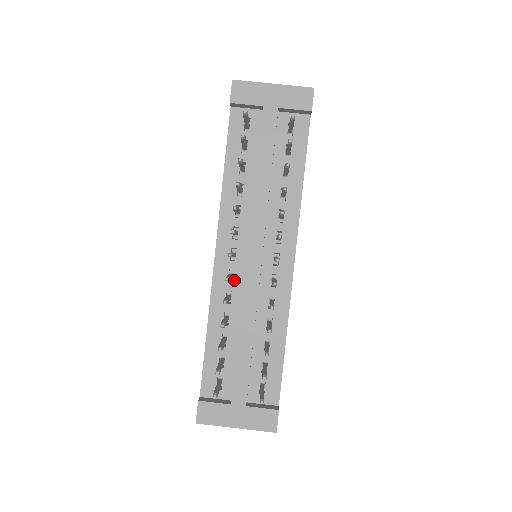
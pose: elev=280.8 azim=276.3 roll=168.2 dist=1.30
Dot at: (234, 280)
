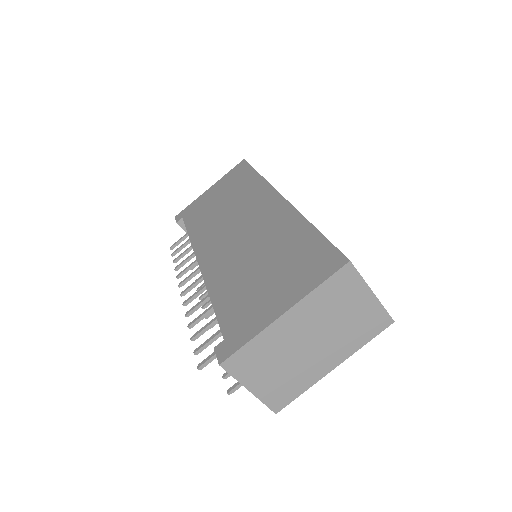
Dot at: occluded
